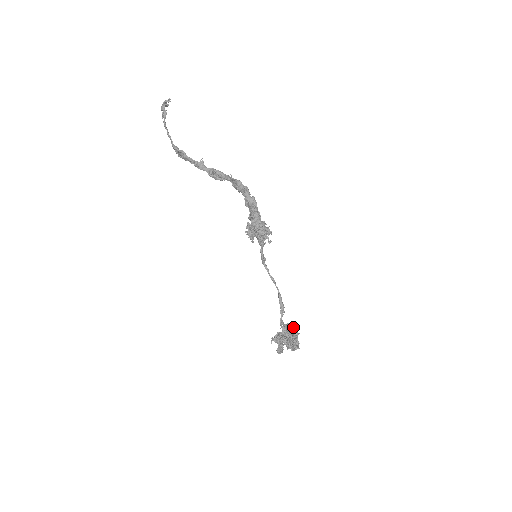
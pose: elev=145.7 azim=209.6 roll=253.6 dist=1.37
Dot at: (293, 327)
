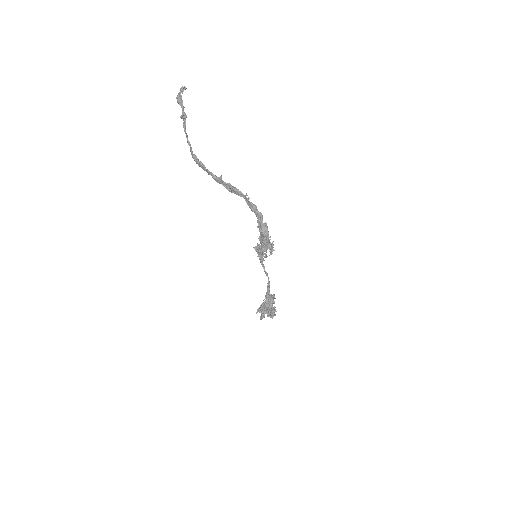
Dot at: (272, 297)
